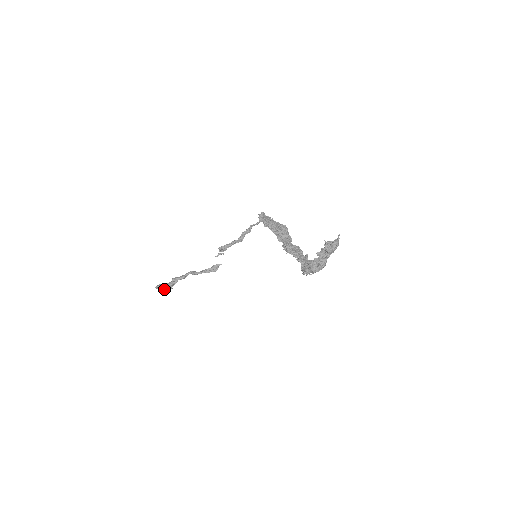
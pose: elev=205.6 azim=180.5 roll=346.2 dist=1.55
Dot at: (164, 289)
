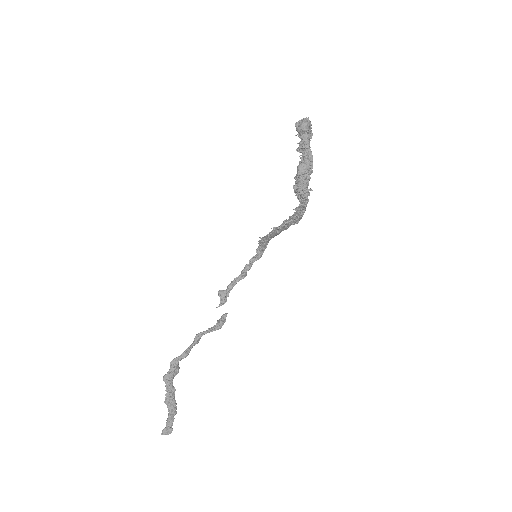
Dot at: (165, 398)
